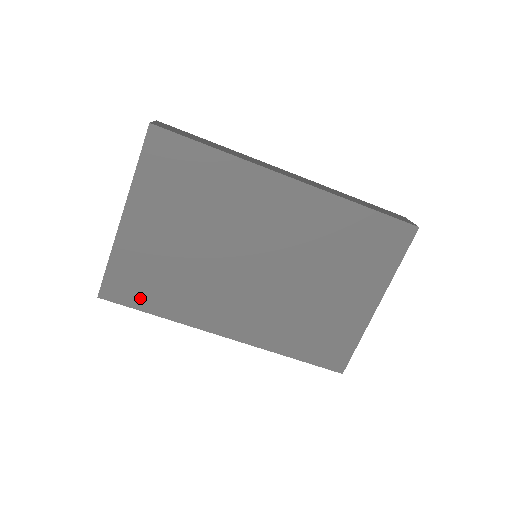
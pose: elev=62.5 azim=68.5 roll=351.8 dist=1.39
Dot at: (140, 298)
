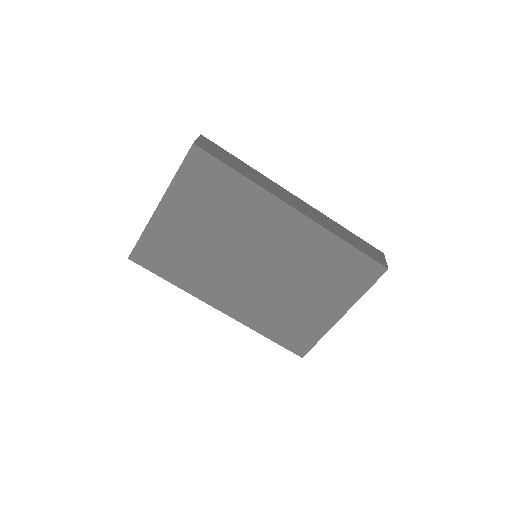
Dot at: (160, 267)
